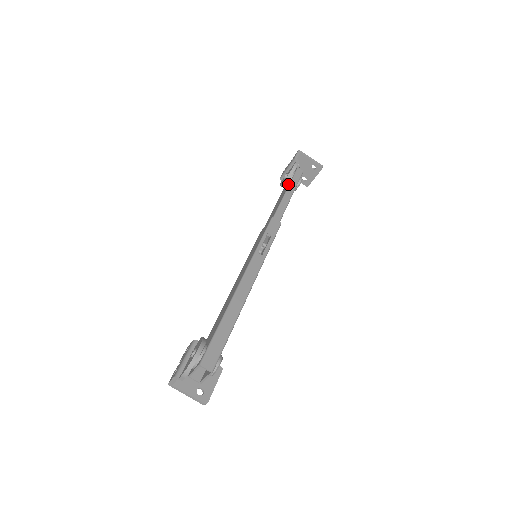
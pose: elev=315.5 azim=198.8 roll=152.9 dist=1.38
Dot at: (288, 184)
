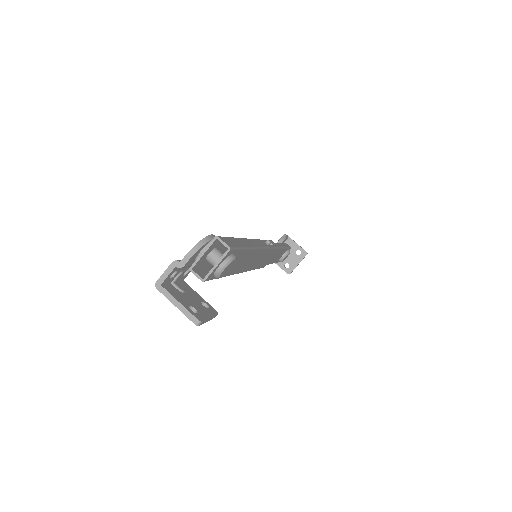
Dot at: occluded
